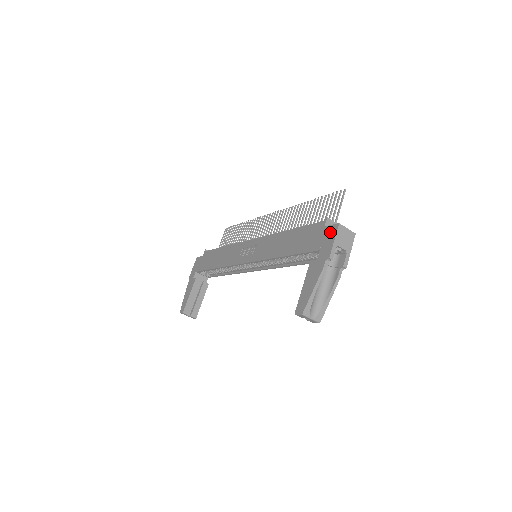
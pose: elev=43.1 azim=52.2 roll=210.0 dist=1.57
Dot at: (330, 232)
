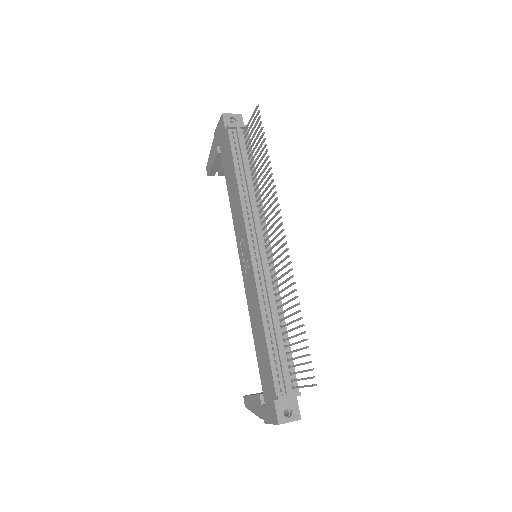
Dot at: (273, 414)
